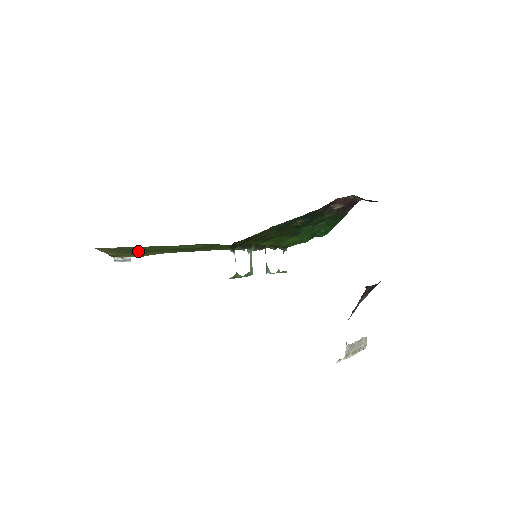
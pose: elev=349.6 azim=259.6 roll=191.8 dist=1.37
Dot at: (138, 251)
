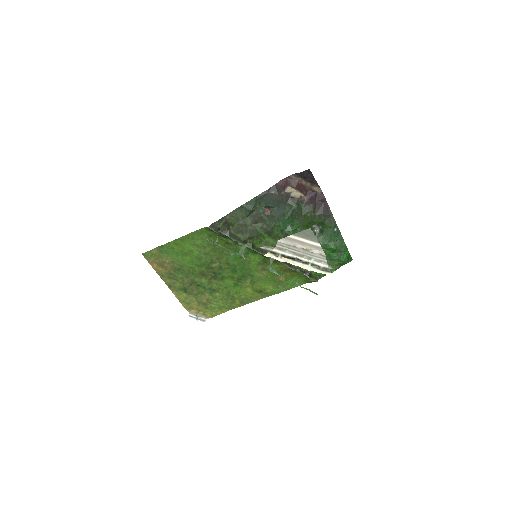
Dot at: (191, 287)
